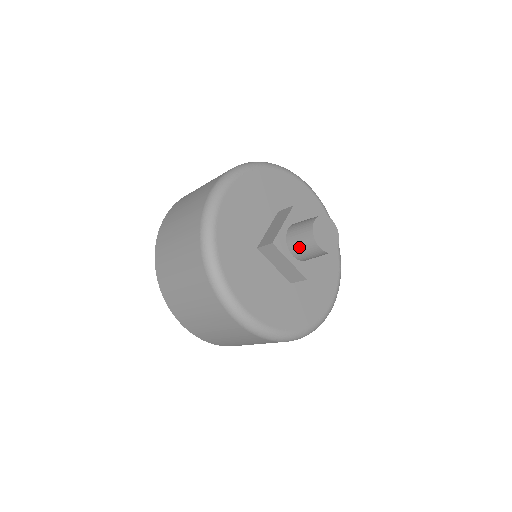
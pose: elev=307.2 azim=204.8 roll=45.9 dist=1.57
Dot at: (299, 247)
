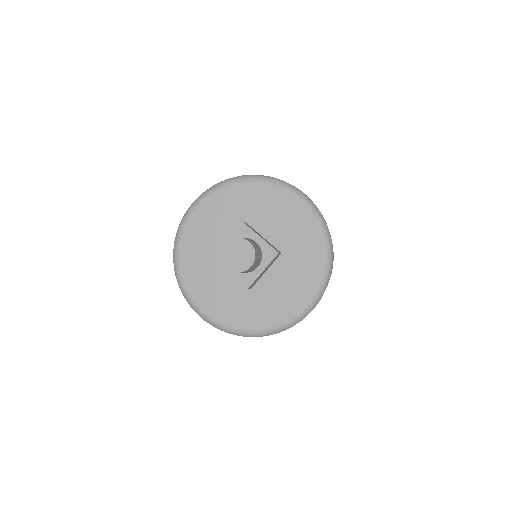
Dot at: occluded
